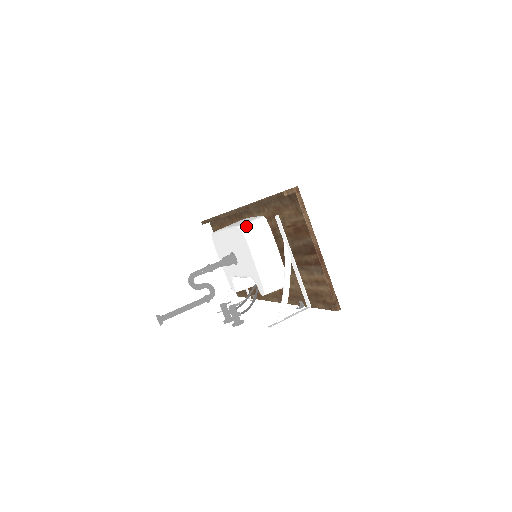
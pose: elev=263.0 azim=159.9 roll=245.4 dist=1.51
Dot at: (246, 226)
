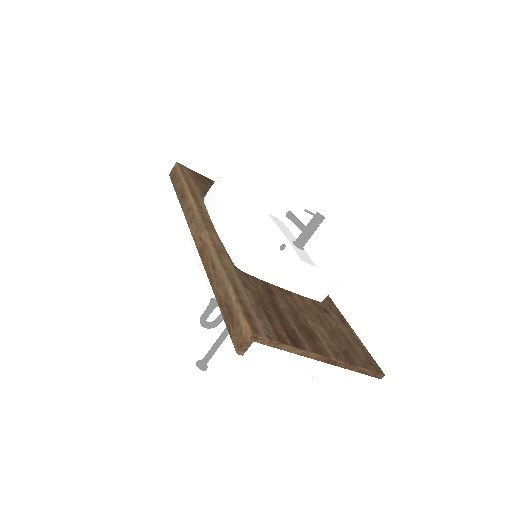
Dot at: occluded
